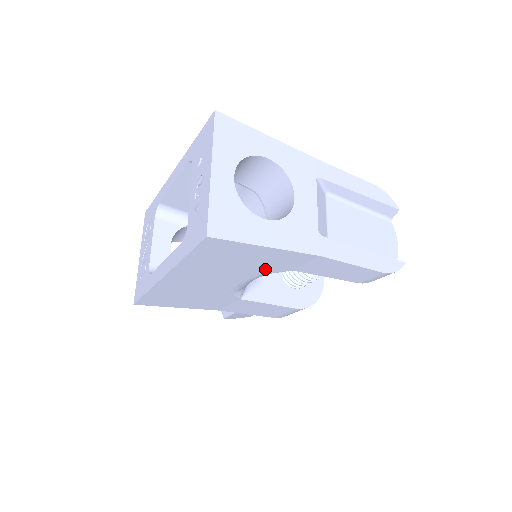
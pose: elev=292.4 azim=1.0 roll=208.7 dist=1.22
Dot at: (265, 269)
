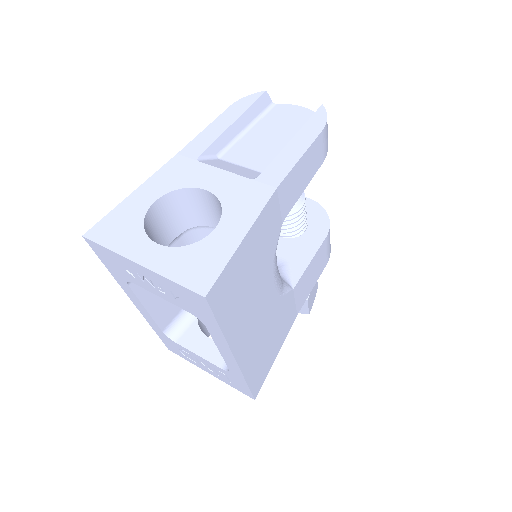
Dot at: (269, 251)
